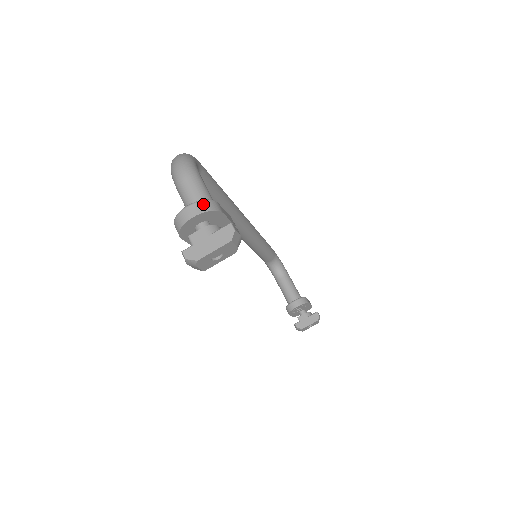
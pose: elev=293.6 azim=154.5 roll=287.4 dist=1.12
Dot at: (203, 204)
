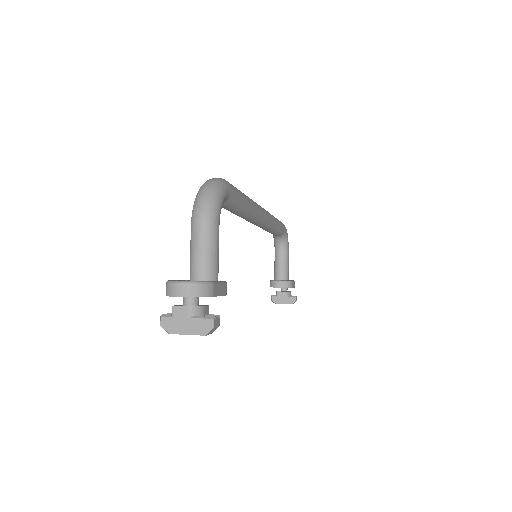
Dot at: (197, 287)
